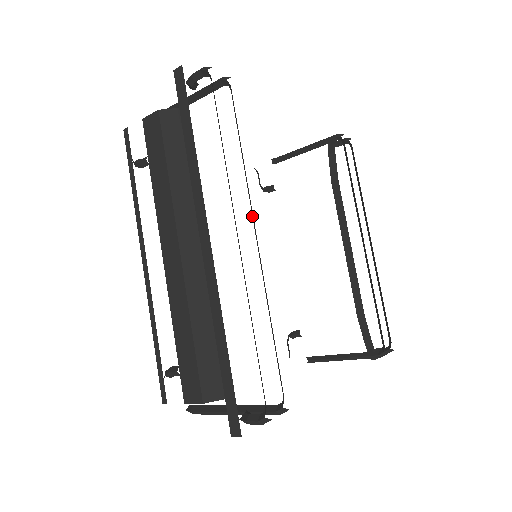
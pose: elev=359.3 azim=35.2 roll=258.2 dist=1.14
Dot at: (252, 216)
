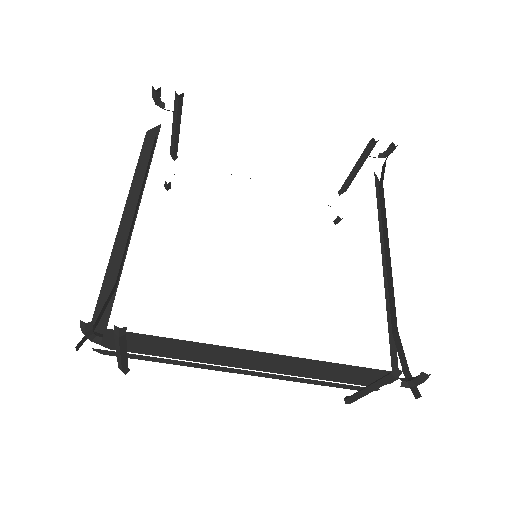
Dot at: occluded
